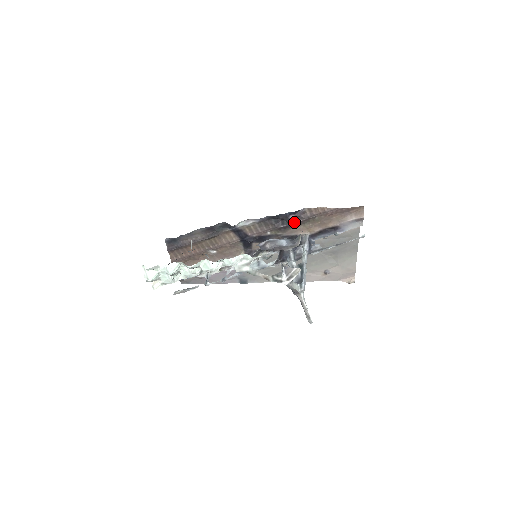
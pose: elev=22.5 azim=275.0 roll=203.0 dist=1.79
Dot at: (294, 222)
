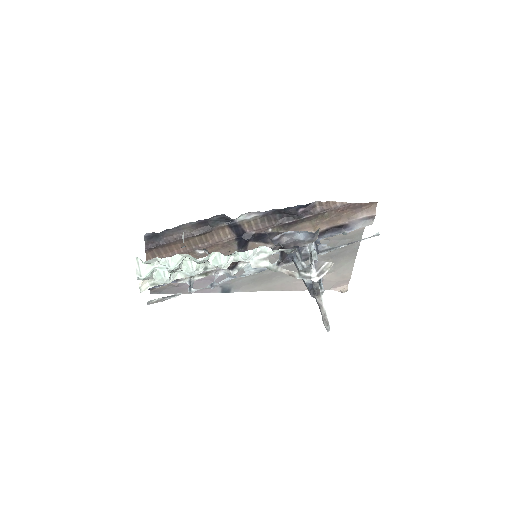
Dot at: (301, 217)
